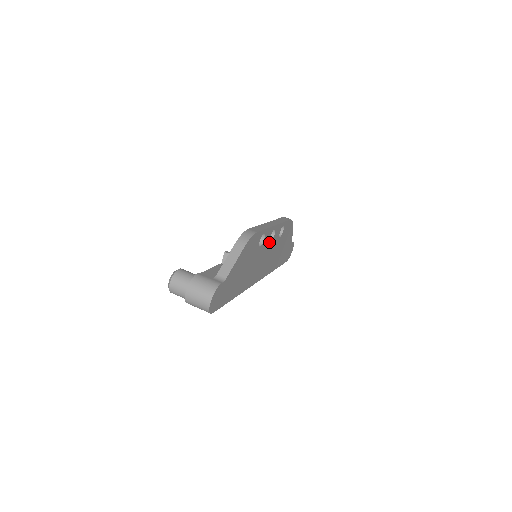
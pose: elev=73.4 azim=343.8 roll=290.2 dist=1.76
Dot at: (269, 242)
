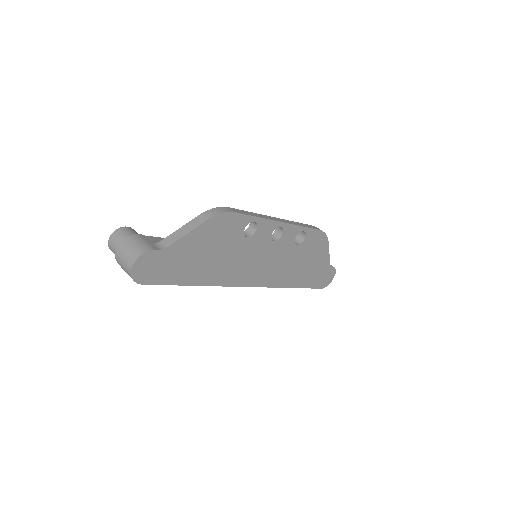
Dot at: (271, 241)
